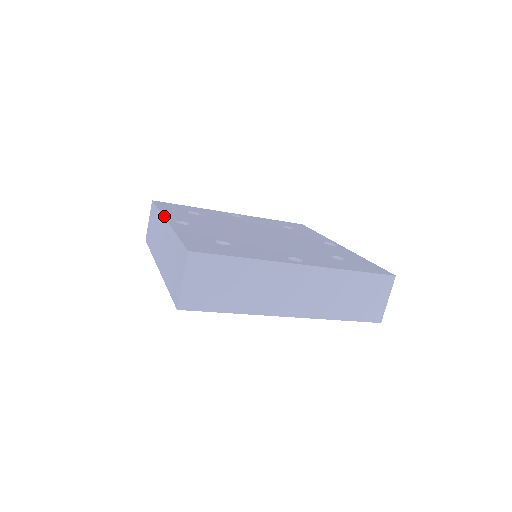
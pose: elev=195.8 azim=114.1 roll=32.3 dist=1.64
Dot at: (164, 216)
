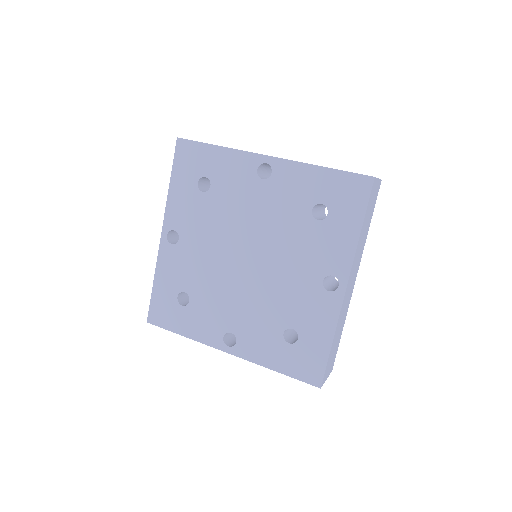
Dot at: (164, 218)
